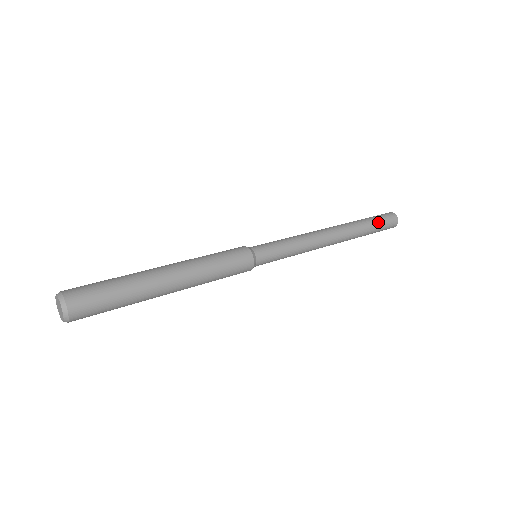
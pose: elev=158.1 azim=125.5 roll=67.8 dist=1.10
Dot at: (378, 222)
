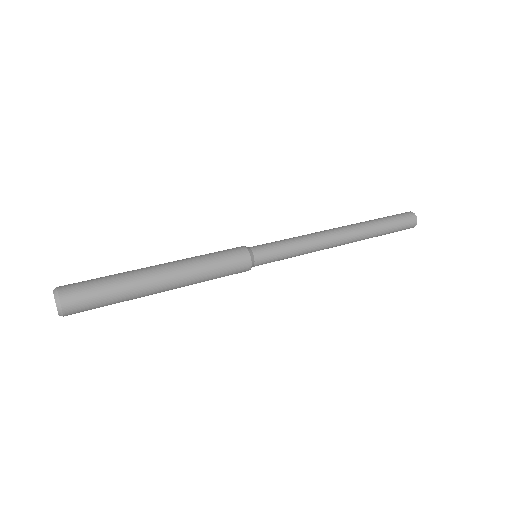
Dot at: (392, 220)
